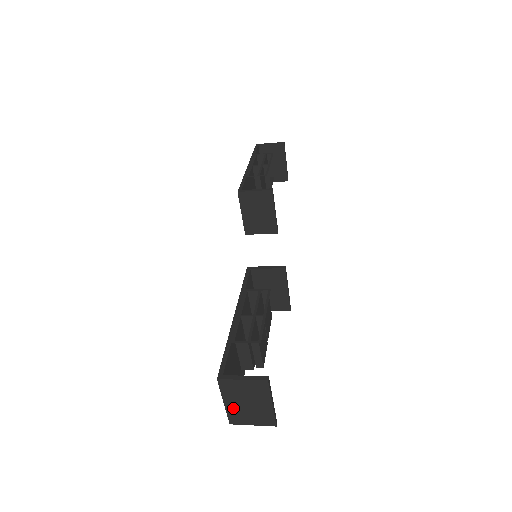
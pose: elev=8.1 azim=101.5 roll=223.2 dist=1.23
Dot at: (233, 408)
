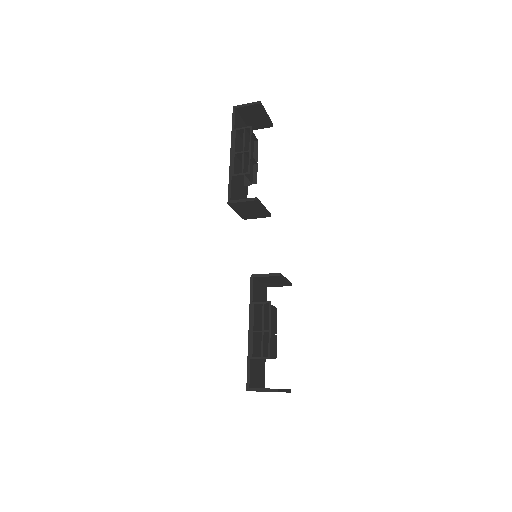
Dot at: occluded
